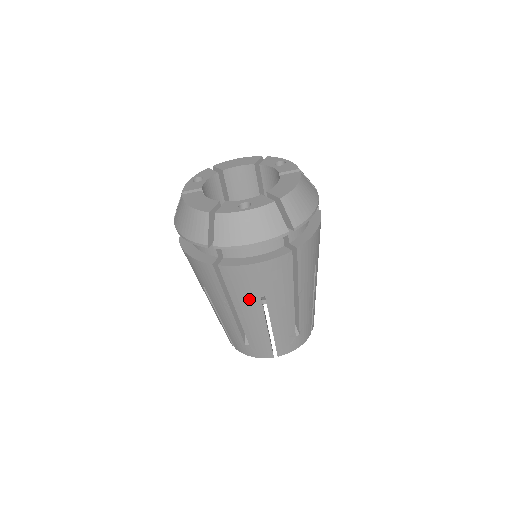
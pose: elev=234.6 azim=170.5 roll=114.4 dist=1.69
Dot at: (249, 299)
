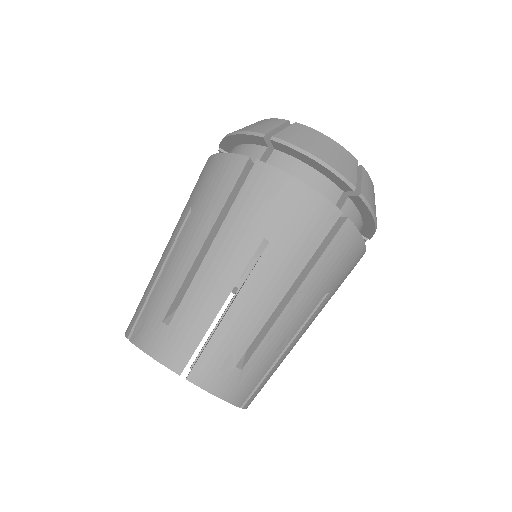
Dot at: (248, 231)
